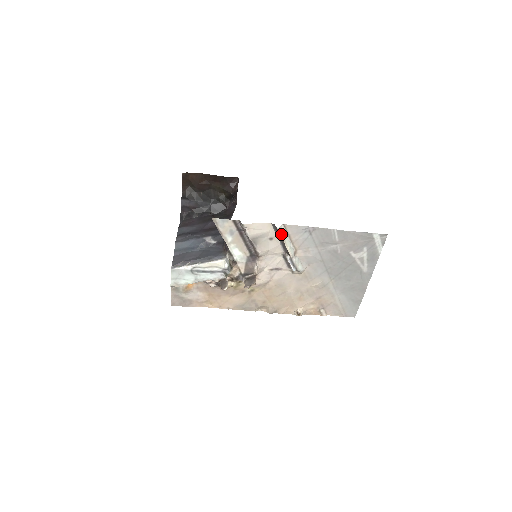
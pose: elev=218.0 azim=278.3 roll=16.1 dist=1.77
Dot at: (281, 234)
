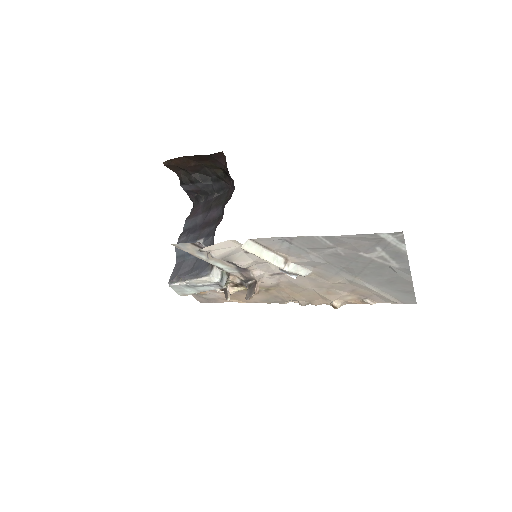
Dot at: (249, 252)
